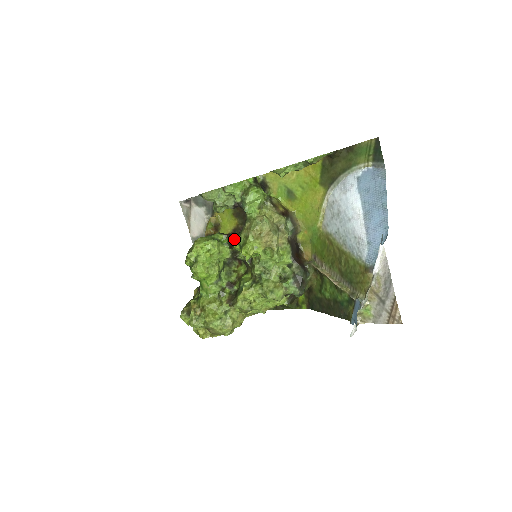
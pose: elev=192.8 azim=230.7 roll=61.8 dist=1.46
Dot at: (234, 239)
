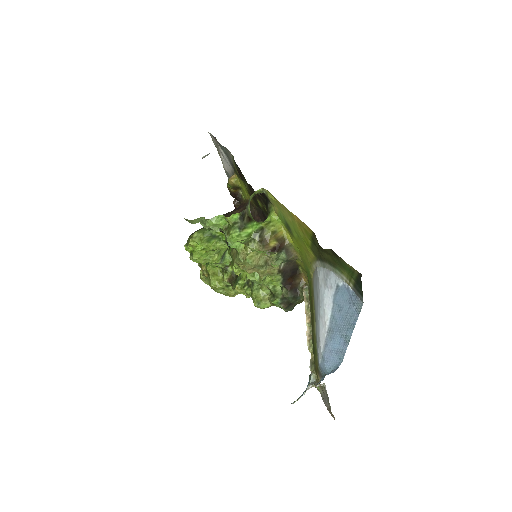
Dot at: occluded
